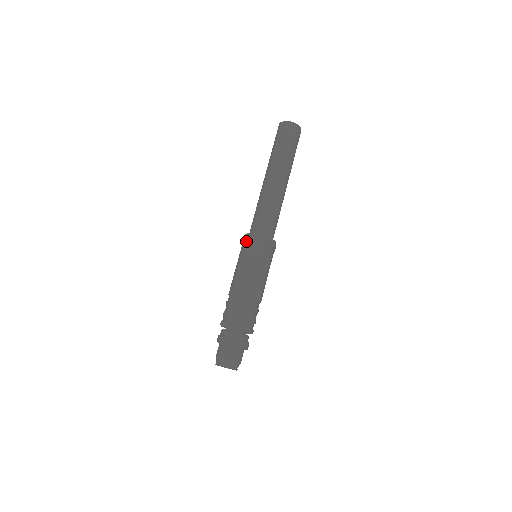
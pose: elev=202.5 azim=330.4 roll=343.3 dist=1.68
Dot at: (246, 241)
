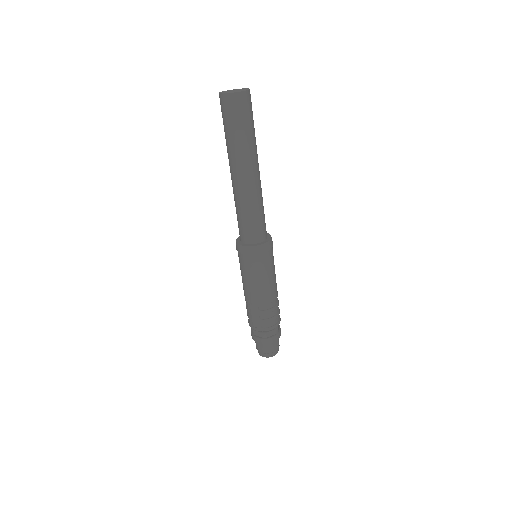
Dot at: (240, 253)
